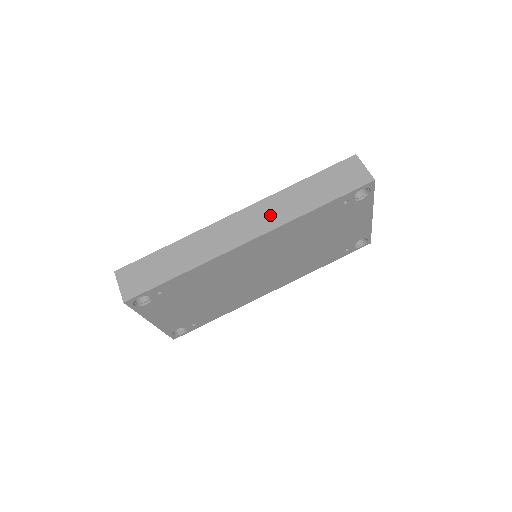
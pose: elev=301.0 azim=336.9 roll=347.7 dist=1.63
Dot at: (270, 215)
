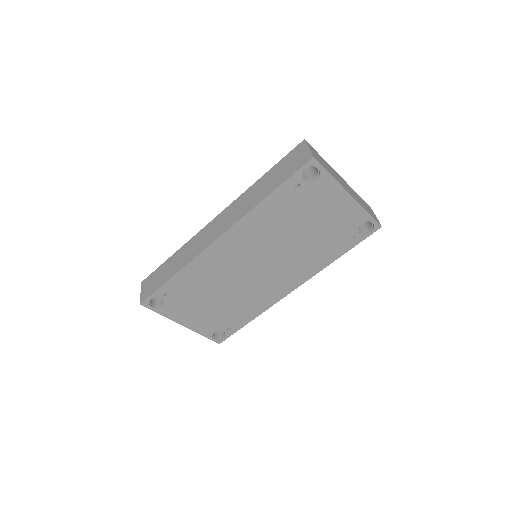
Dot at: (235, 213)
